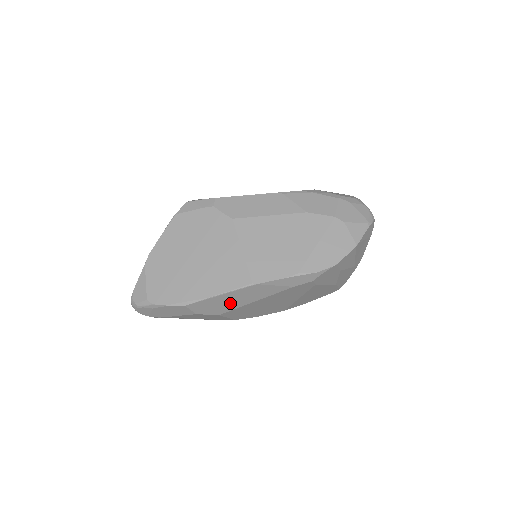
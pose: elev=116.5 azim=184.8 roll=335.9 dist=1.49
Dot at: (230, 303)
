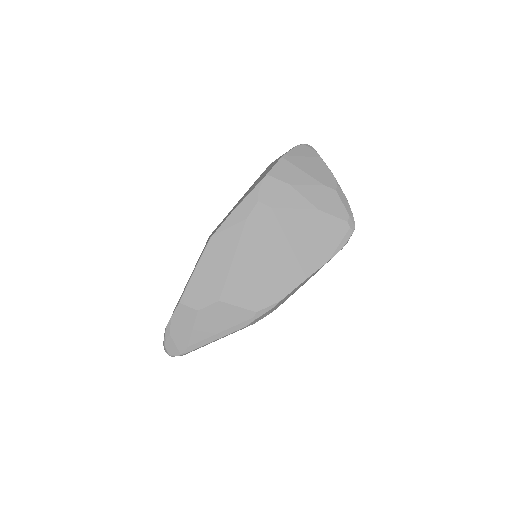
Dot at: (213, 277)
